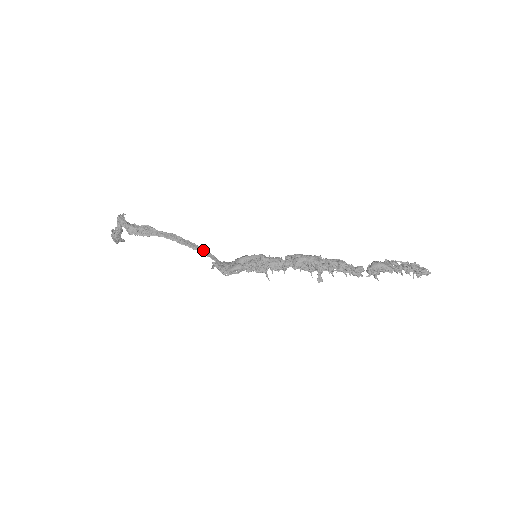
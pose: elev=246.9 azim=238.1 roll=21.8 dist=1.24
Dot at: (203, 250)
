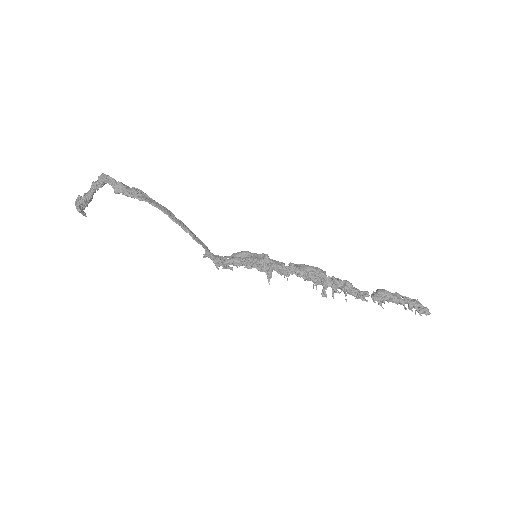
Dot at: (195, 236)
